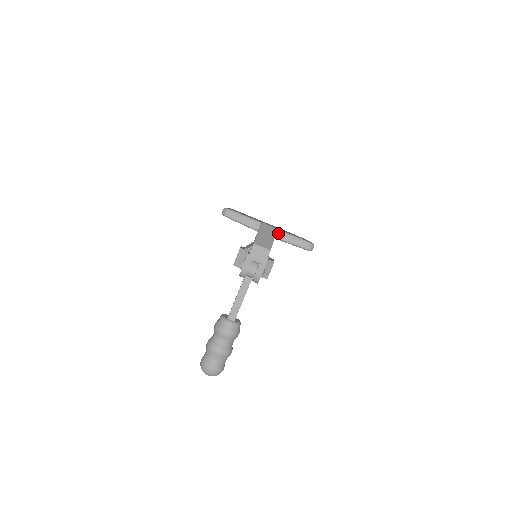
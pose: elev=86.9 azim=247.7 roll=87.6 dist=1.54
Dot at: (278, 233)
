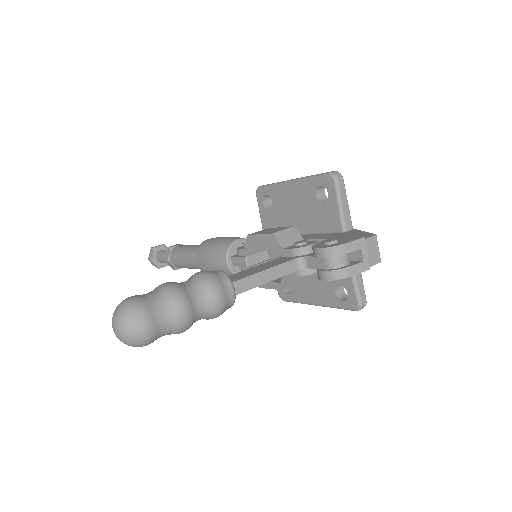
Dot at: occluded
